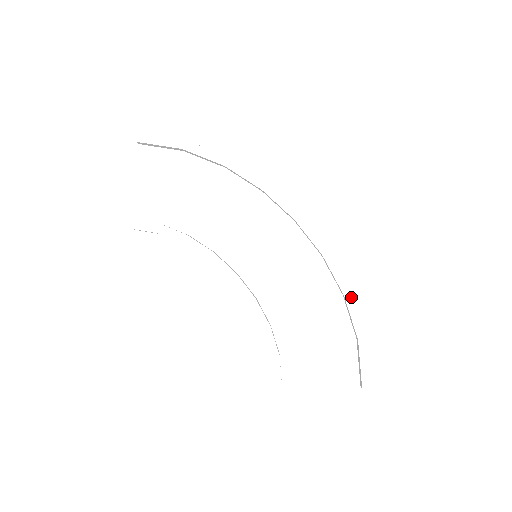
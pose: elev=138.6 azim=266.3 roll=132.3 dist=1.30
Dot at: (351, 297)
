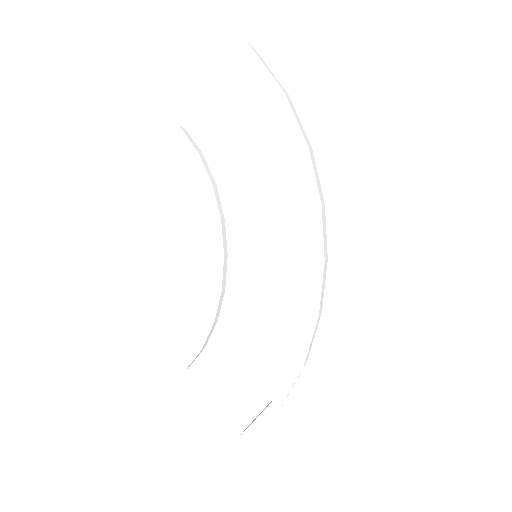
Dot at: (298, 368)
